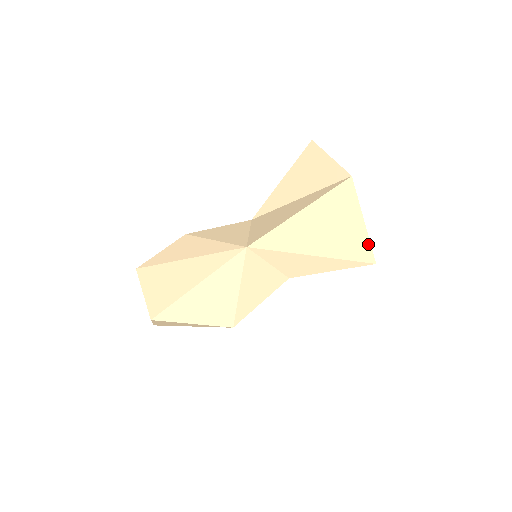
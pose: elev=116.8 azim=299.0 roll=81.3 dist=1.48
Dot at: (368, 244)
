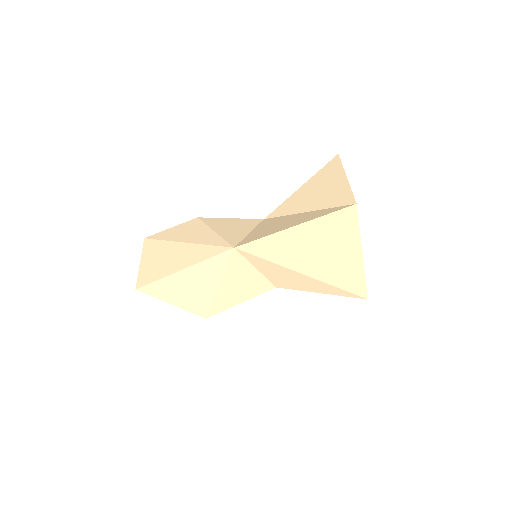
Dot at: (363, 277)
